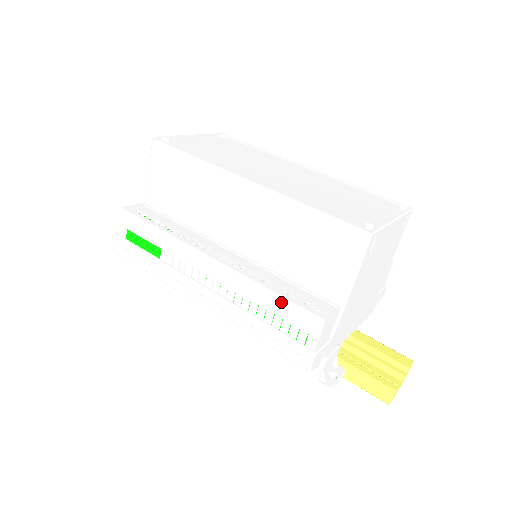
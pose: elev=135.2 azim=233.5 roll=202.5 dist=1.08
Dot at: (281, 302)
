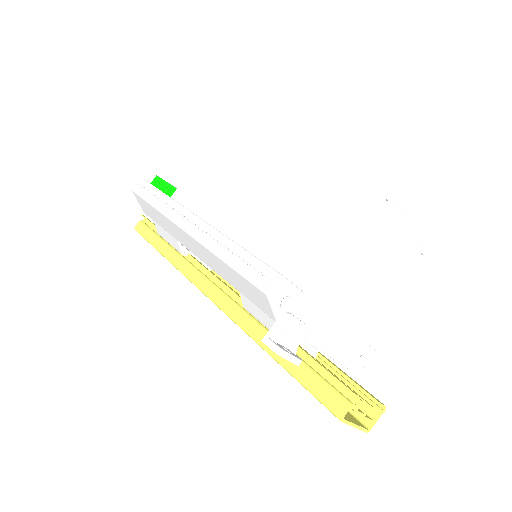
Dot at: (269, 226)
